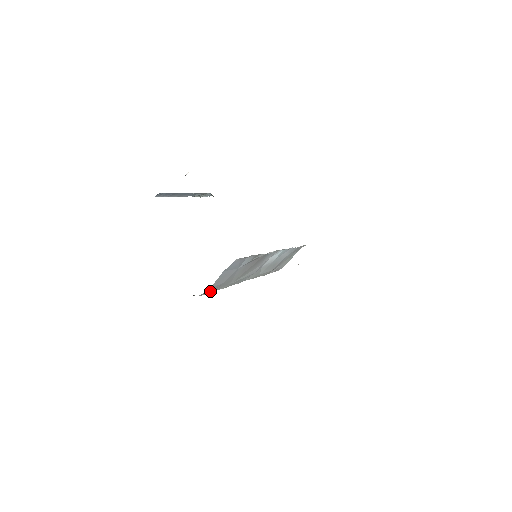
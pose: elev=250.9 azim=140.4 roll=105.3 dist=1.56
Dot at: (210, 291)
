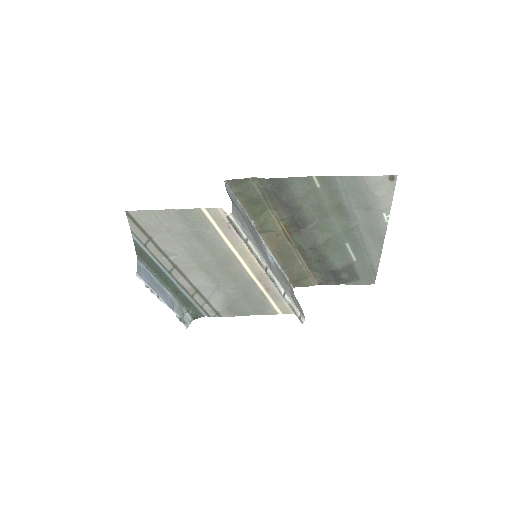
Dot at: (239, 219)
